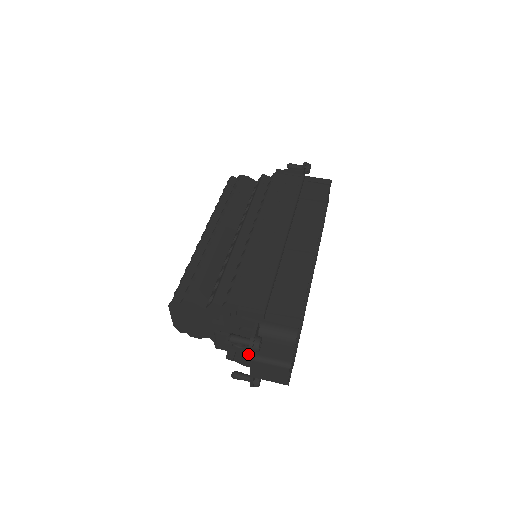
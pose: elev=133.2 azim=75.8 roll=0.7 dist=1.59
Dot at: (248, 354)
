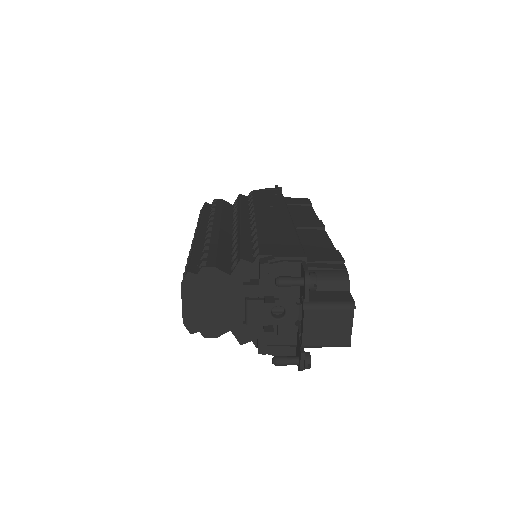
Dot at: (288, 329)
